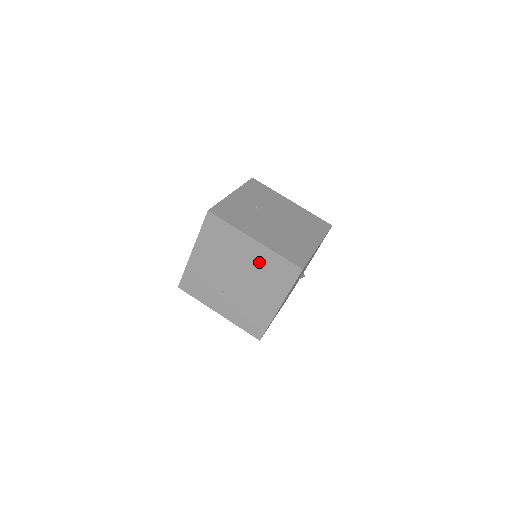
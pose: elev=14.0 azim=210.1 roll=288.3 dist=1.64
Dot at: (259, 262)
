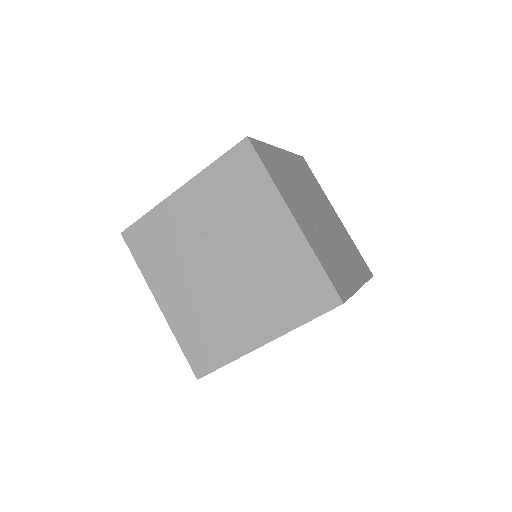
Dot at: occluded
